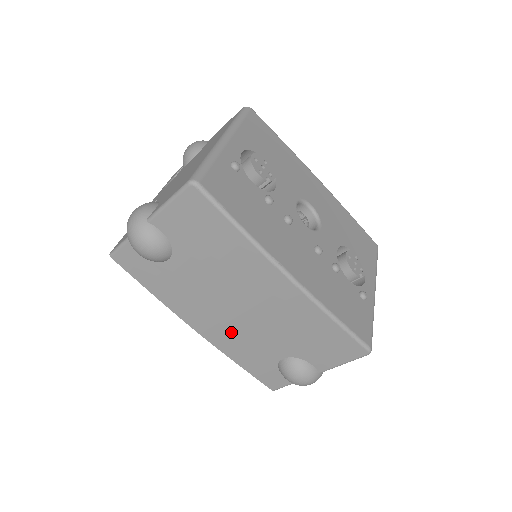
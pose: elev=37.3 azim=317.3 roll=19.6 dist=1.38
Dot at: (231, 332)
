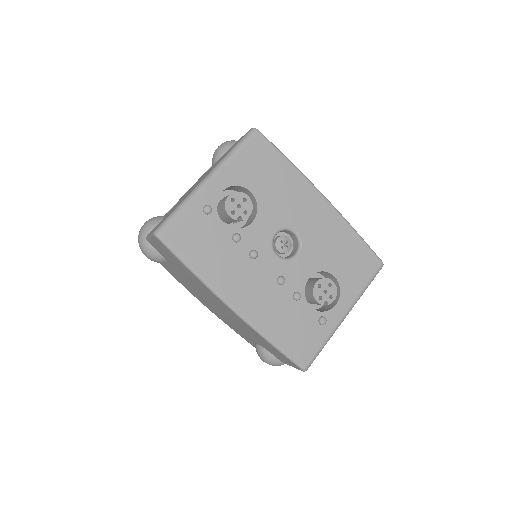
Dot at: (220, 315)
